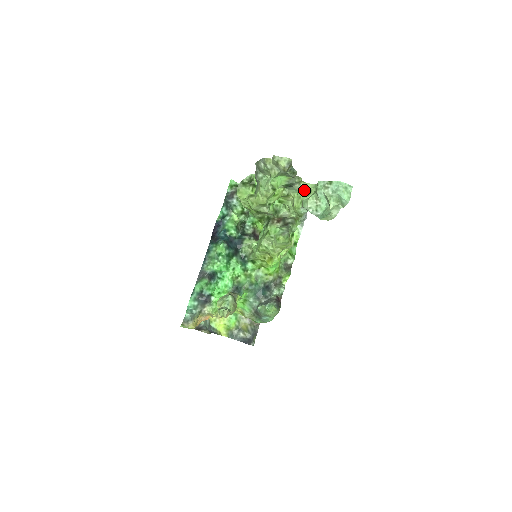
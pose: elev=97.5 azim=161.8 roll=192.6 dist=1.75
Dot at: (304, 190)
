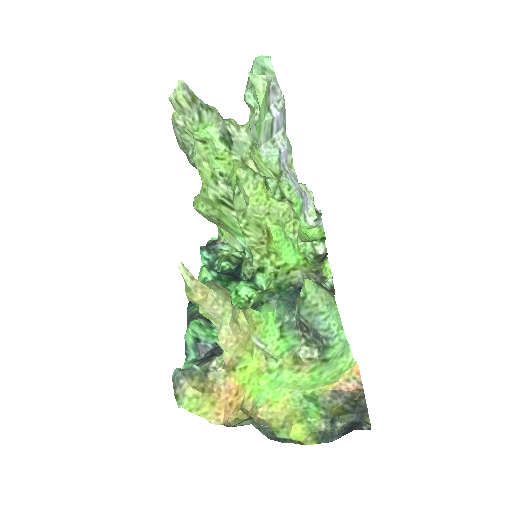
Dot at: (250, 134)
